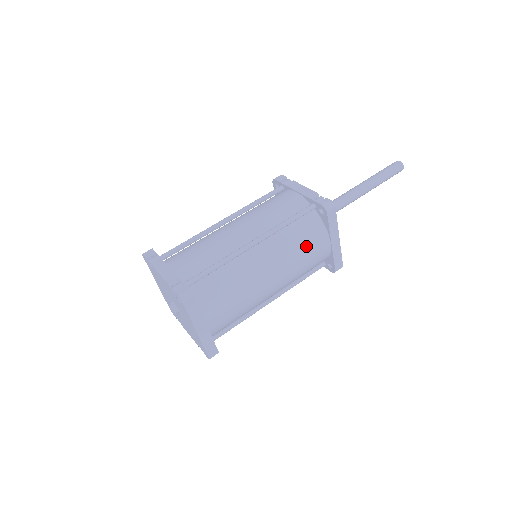
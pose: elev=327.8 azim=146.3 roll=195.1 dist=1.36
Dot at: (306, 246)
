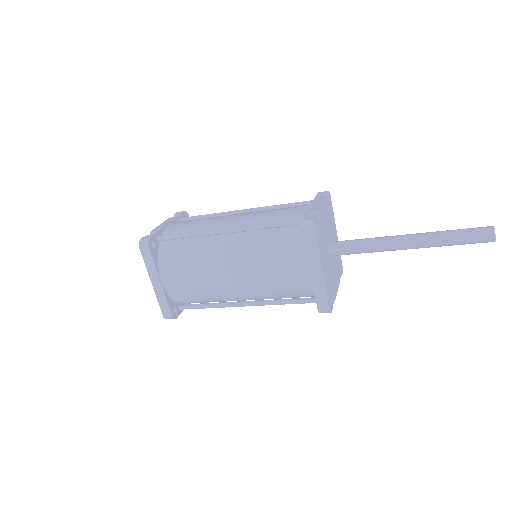
Dot at: (277, 258)
